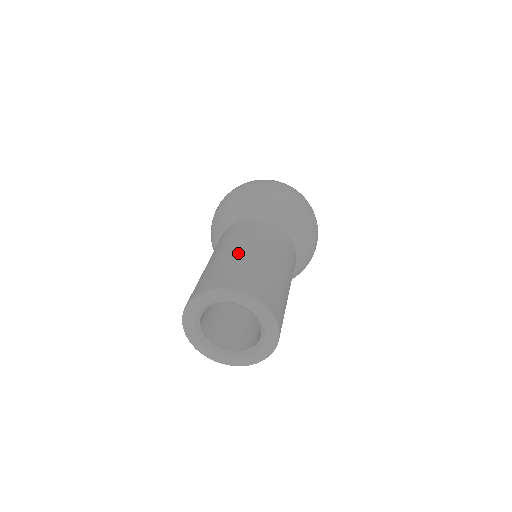
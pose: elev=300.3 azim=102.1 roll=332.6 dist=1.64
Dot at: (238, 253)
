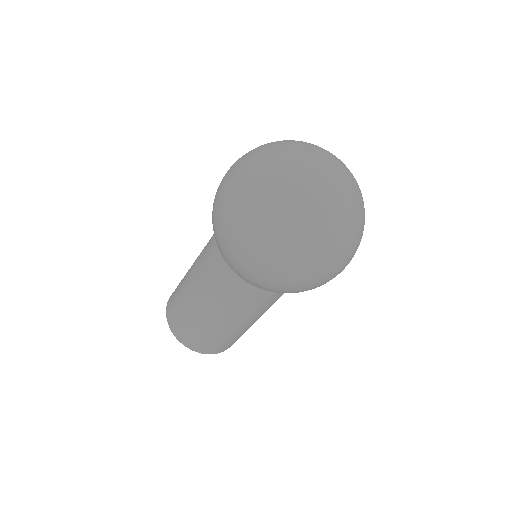
Dot at: (203, 317)
